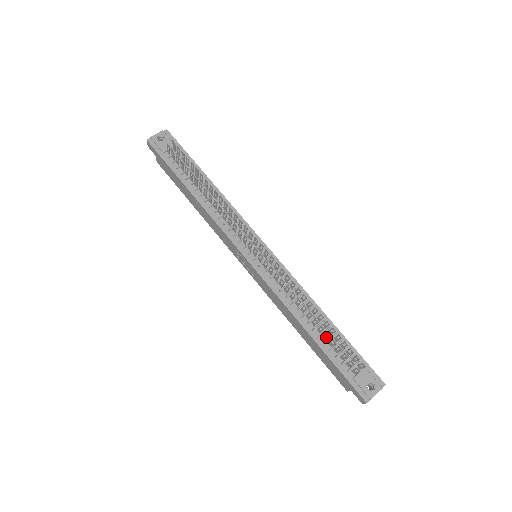
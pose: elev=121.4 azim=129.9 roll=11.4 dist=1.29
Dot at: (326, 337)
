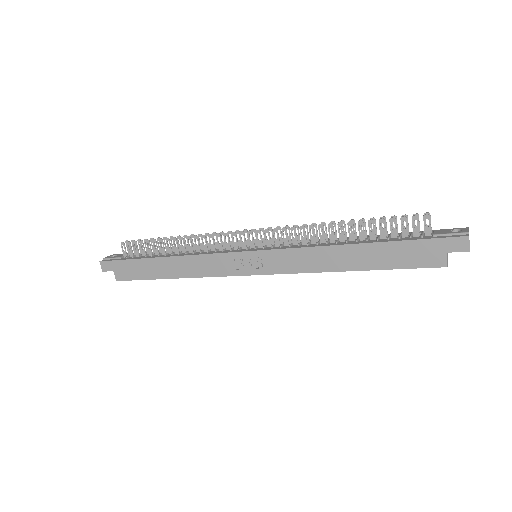
Dot at: (373, 232)
